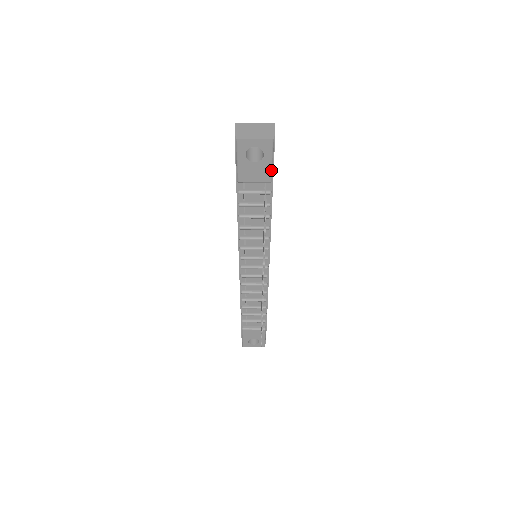
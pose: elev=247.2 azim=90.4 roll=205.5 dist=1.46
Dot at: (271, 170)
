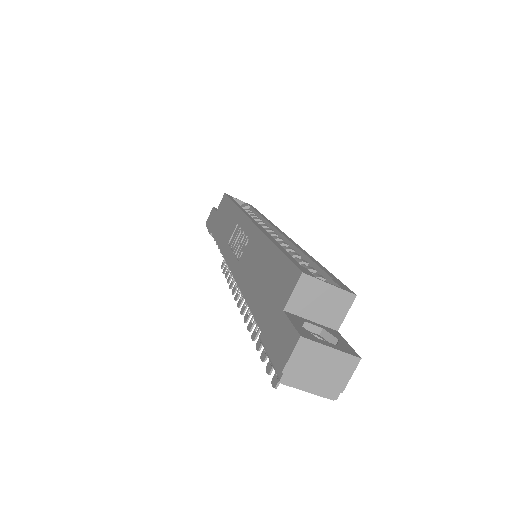
Dot at: occluded
